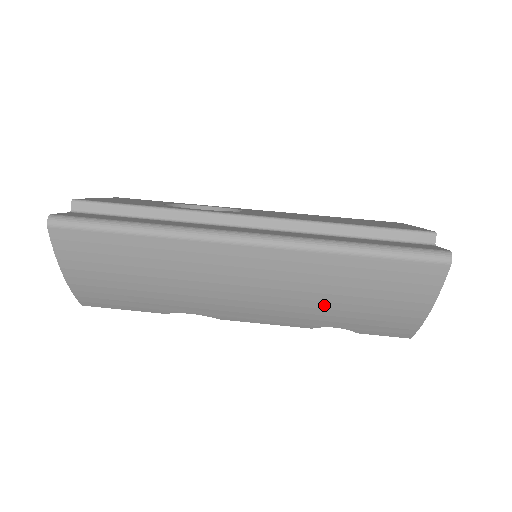
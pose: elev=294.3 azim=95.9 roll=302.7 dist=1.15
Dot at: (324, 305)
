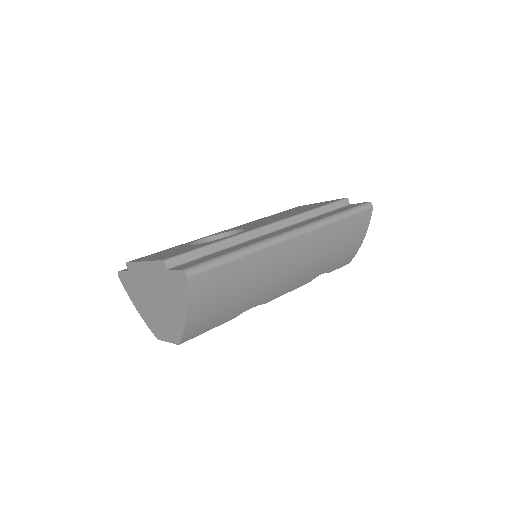
Dot at: (324, 259)
